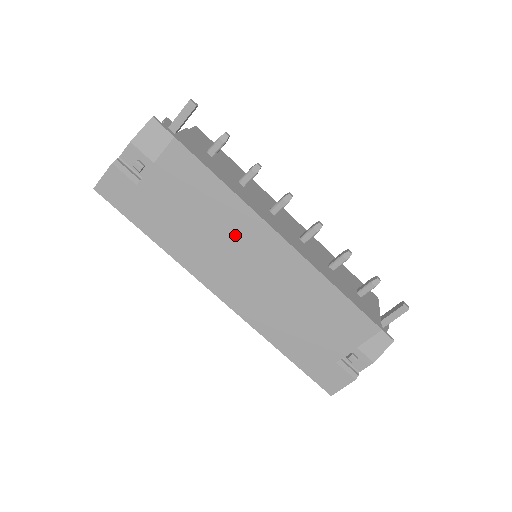
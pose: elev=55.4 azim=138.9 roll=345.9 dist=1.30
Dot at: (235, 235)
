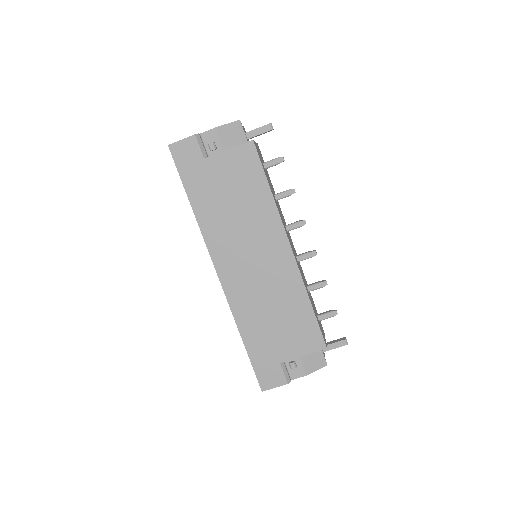
Dot at: (257, 229)
